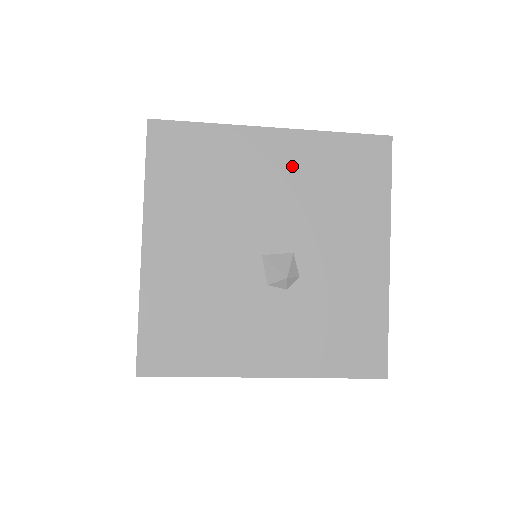
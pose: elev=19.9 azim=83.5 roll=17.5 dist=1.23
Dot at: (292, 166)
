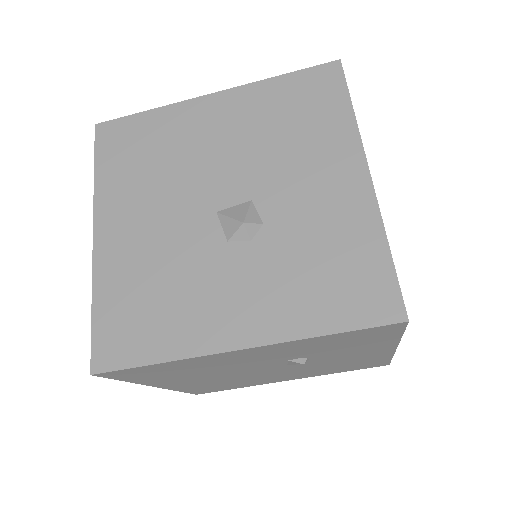
Dot at: (236, 120)
